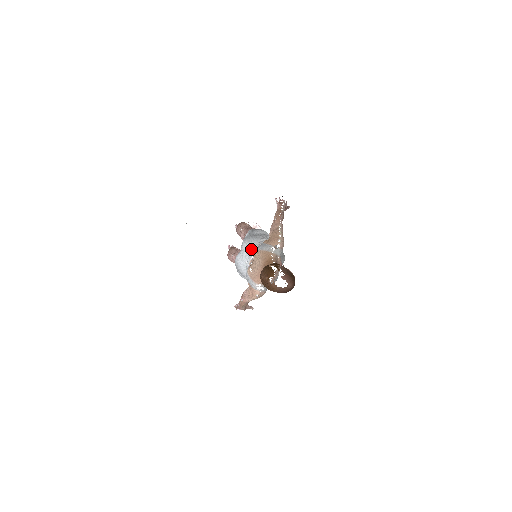
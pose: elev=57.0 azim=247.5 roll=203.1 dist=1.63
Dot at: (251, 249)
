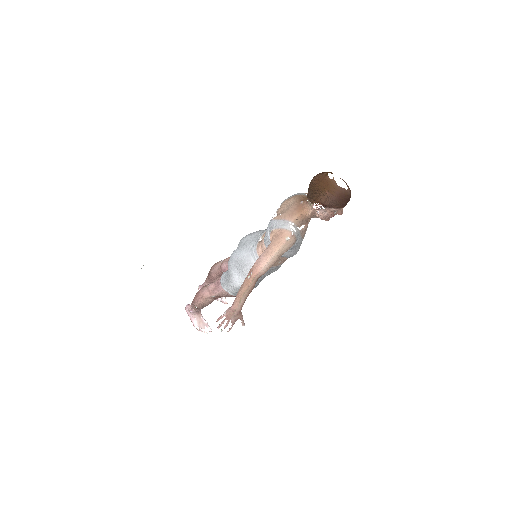
Dot at: (257, 235)
